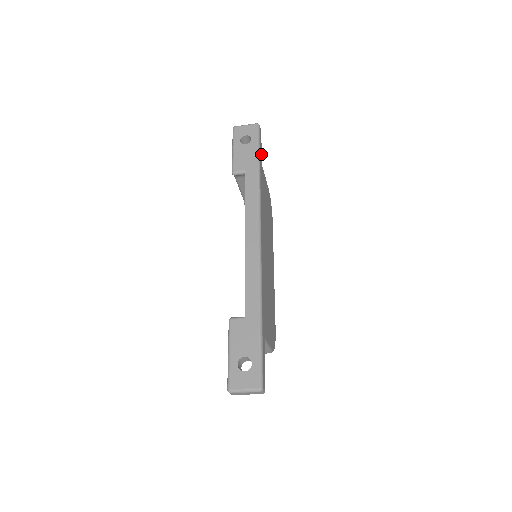
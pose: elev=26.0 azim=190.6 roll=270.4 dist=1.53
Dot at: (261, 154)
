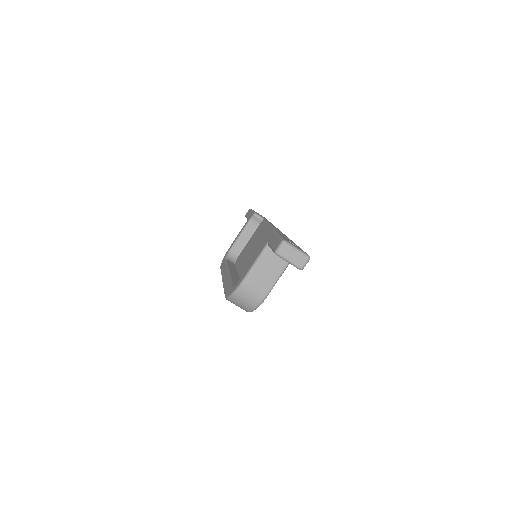
Dot at: occluded
